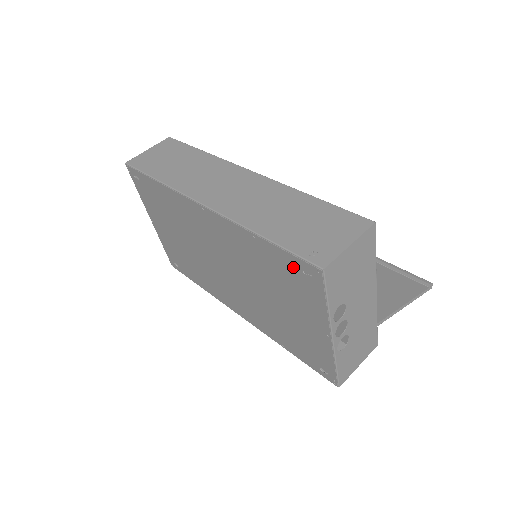
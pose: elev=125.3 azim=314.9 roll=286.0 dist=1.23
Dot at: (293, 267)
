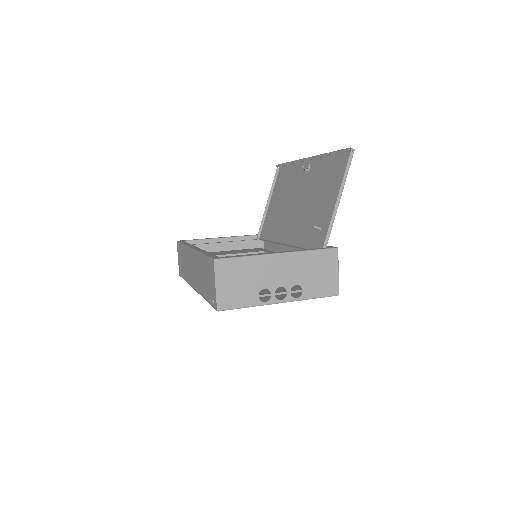
Dot at: occluded
